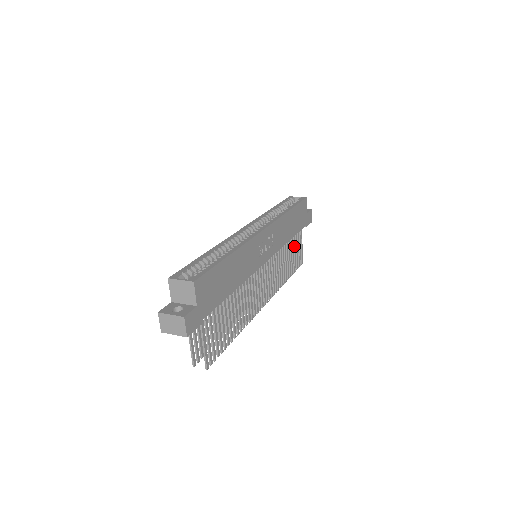
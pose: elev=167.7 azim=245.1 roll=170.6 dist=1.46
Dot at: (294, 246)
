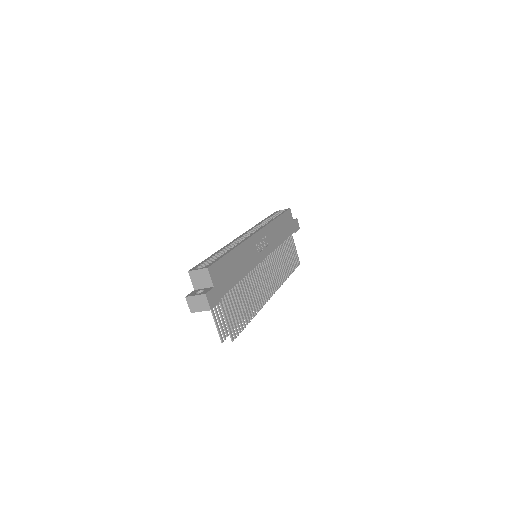
Dot at: (288, 249)
